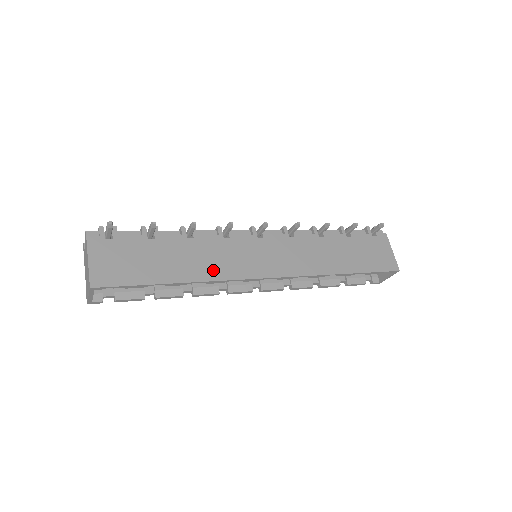
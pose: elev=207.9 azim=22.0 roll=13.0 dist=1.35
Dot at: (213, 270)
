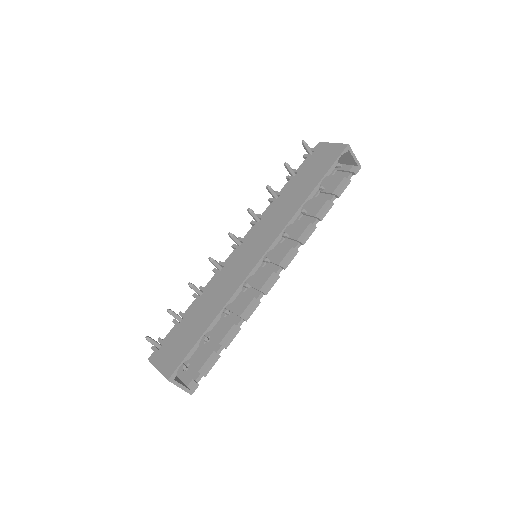
Dot at: (227, 292)
